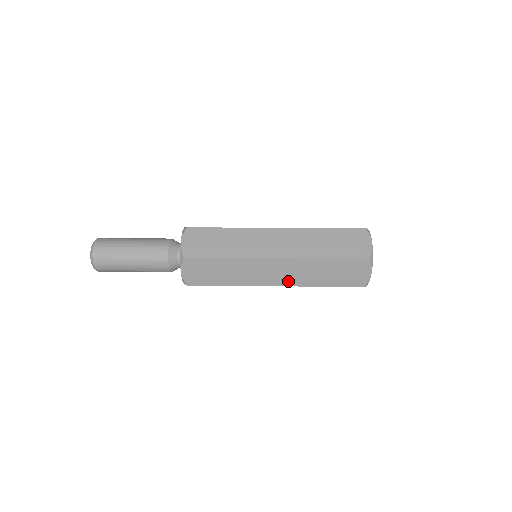
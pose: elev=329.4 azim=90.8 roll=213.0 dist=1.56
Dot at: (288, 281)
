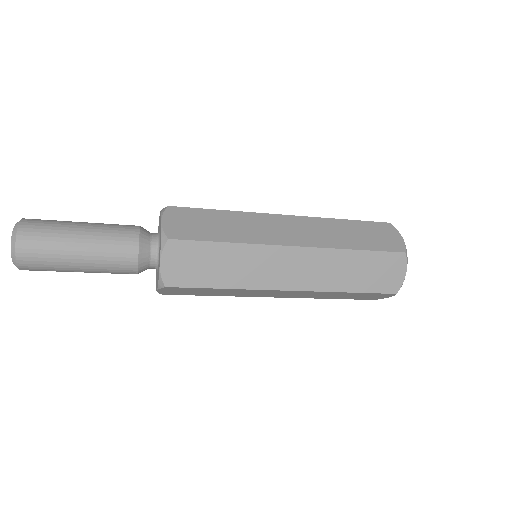
Dot at: (306, 283)
